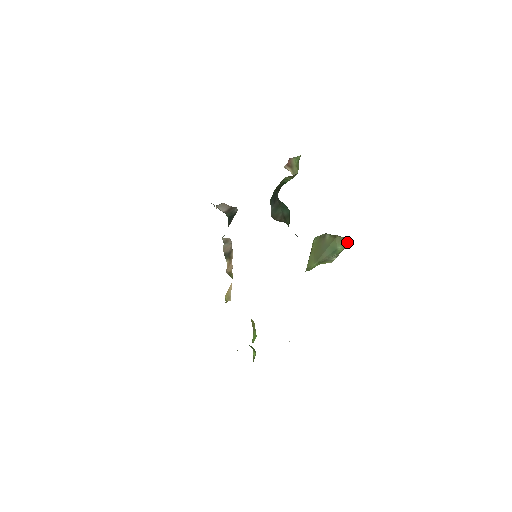
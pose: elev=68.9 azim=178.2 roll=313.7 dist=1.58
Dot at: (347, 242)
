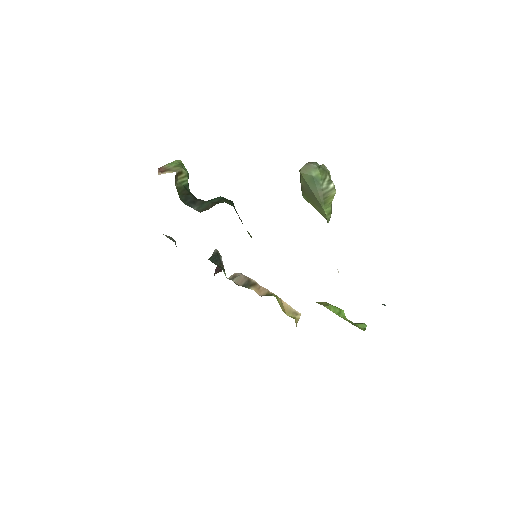
Dot at: (314, 163)
